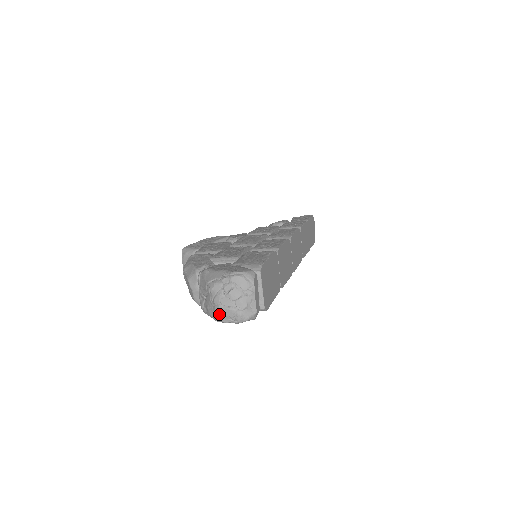
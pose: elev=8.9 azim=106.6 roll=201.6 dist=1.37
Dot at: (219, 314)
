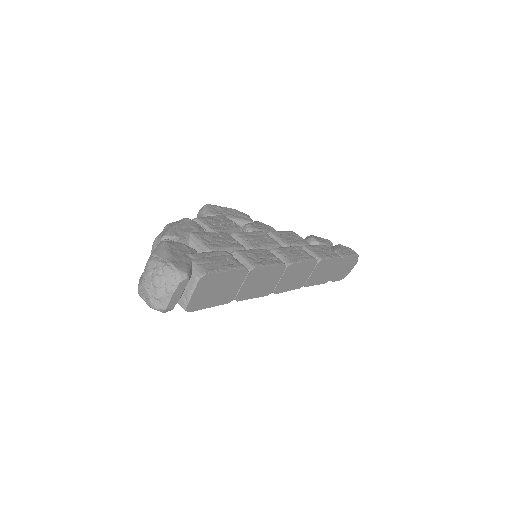
Dot at: (139, 286)
